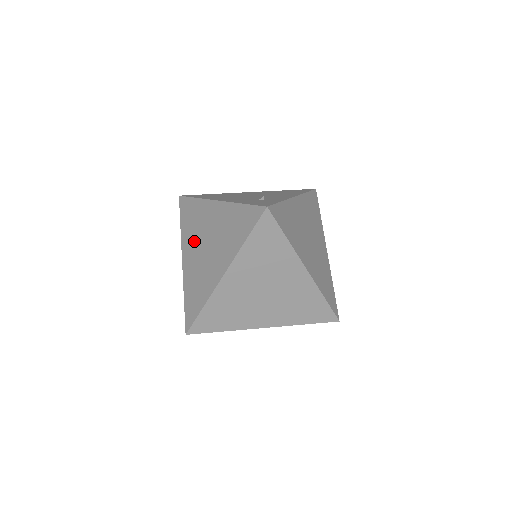
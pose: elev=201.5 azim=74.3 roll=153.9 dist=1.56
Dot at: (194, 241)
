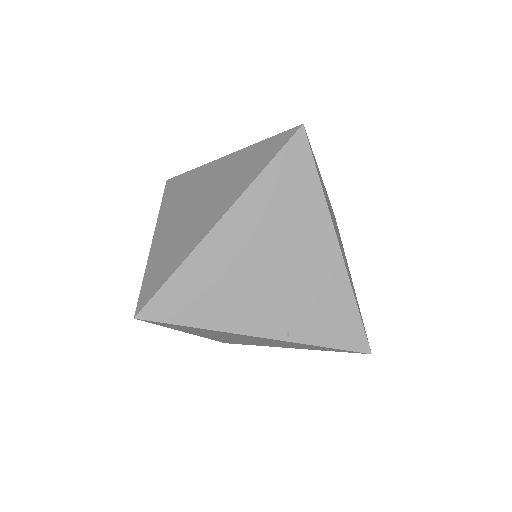
Dot at: (178, 208)
